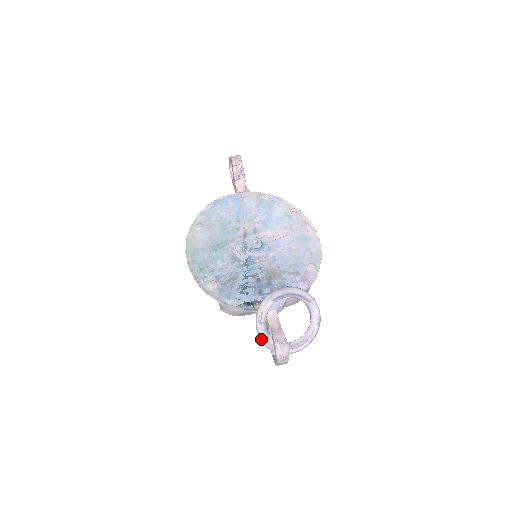
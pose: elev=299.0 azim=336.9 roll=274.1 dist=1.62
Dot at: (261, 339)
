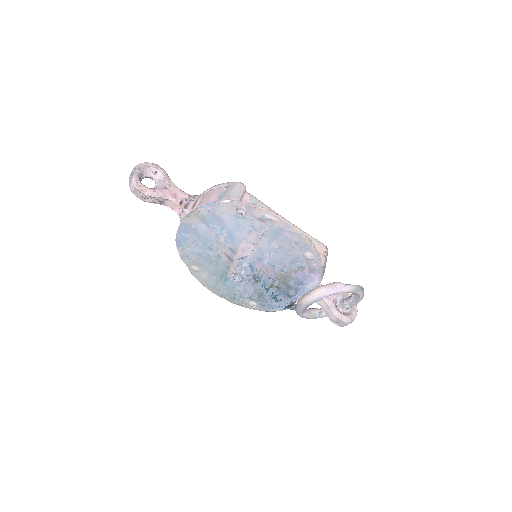
Dot at: occluded
